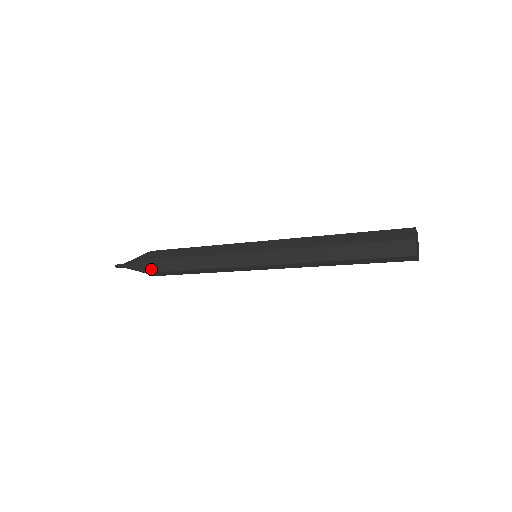
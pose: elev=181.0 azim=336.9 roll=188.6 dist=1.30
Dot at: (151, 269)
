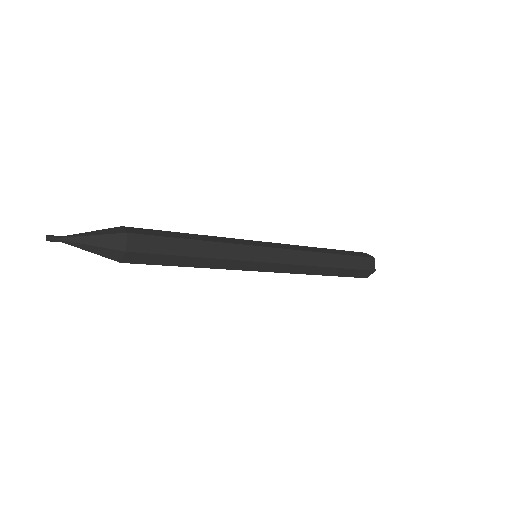
Dot at: (129, 260)
